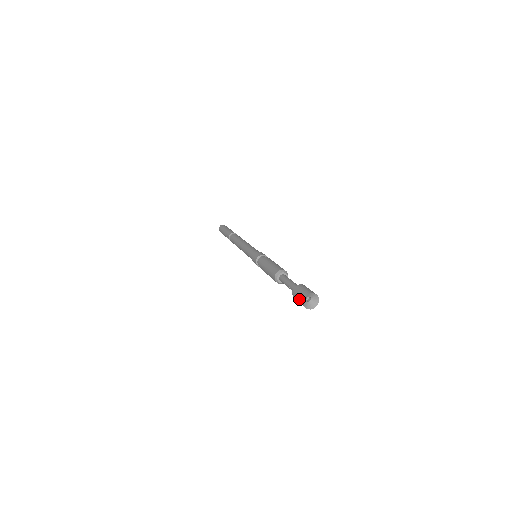
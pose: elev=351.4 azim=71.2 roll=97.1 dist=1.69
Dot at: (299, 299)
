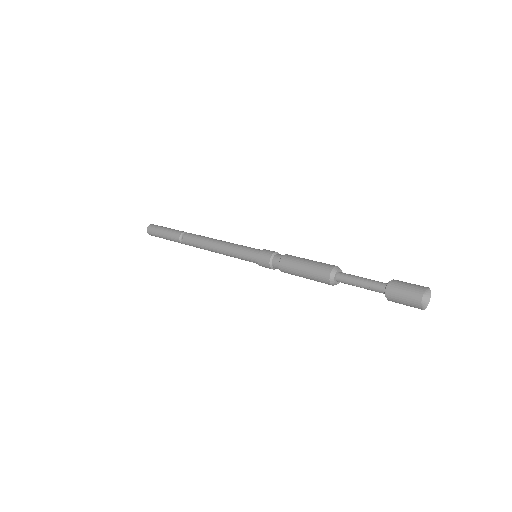
Dot at: (408, 303)
